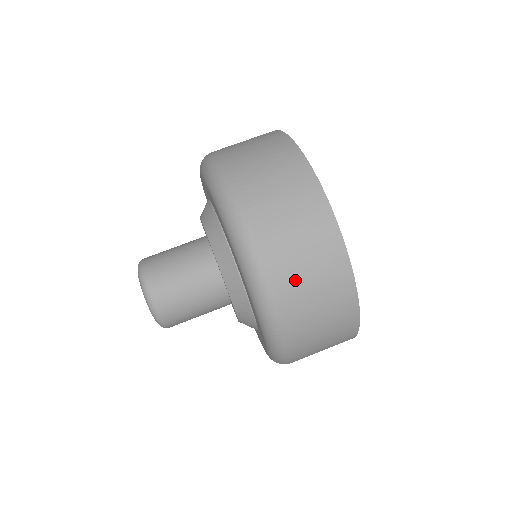
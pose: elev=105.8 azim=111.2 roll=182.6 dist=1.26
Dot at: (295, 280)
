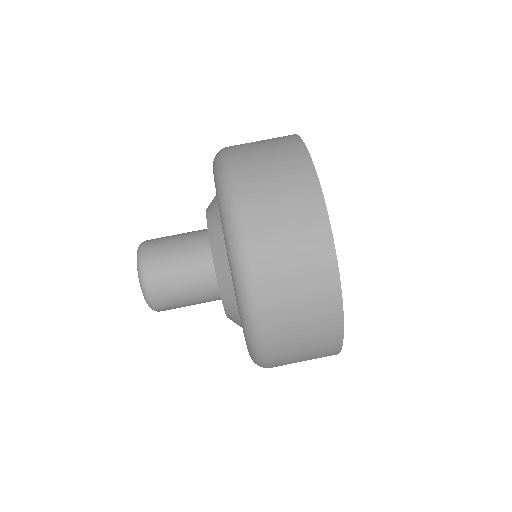
Dot at: (258, 175)
